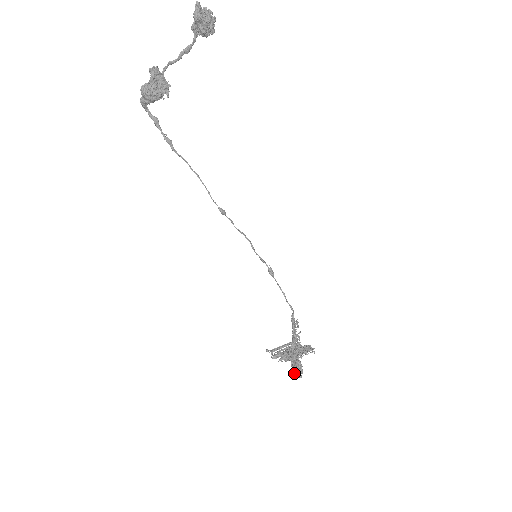
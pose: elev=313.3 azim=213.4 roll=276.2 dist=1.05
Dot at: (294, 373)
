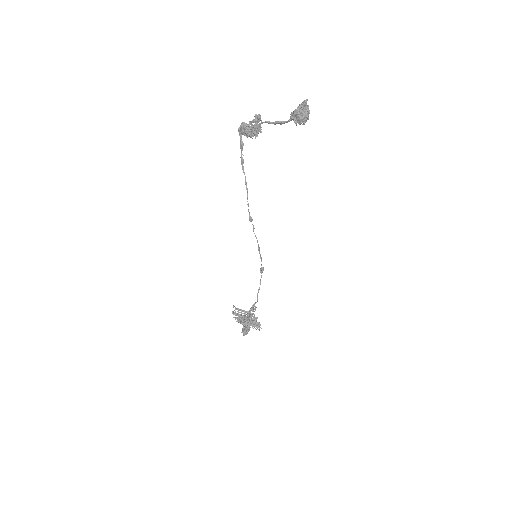
Dot at: (242, 330)
